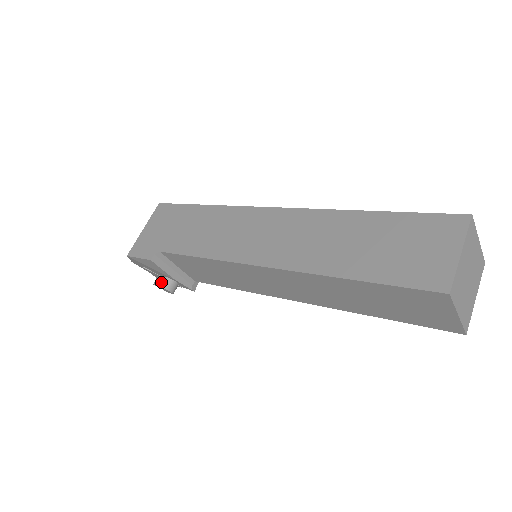
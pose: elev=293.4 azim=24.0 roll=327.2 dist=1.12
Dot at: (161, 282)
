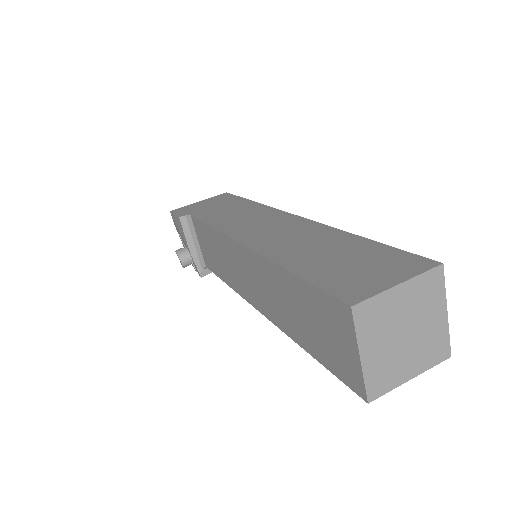
Dot at: (180, 249)
